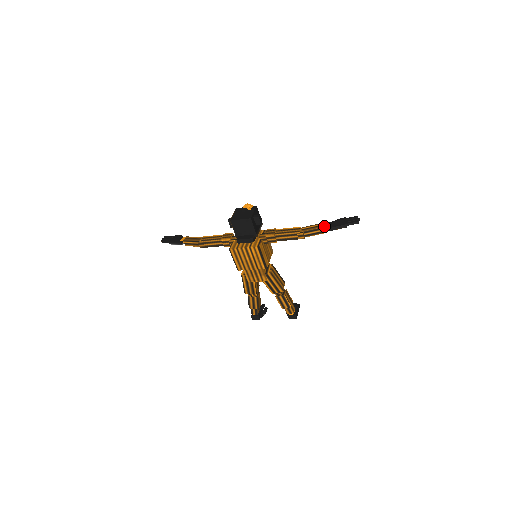
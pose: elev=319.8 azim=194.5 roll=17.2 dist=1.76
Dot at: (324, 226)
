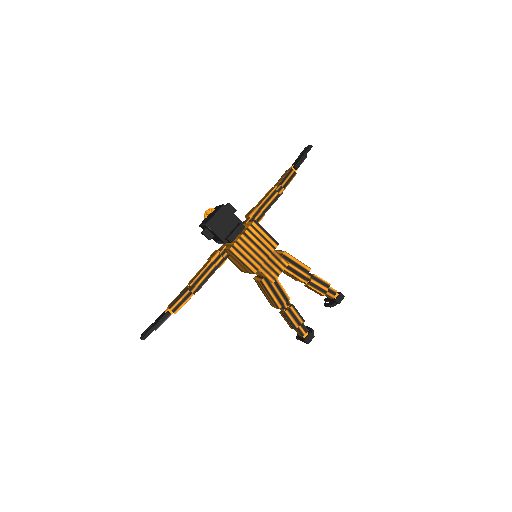
Dot at: (290, 168)
